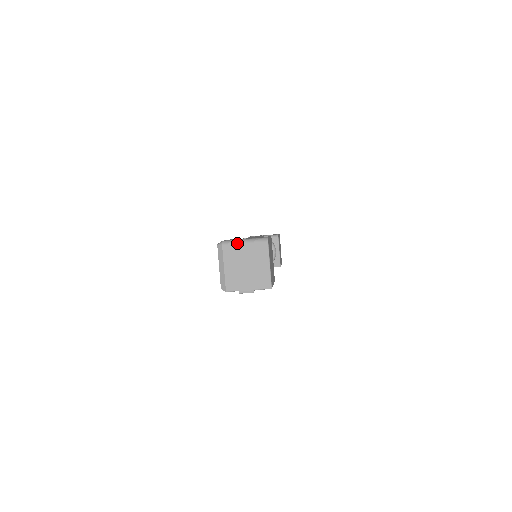
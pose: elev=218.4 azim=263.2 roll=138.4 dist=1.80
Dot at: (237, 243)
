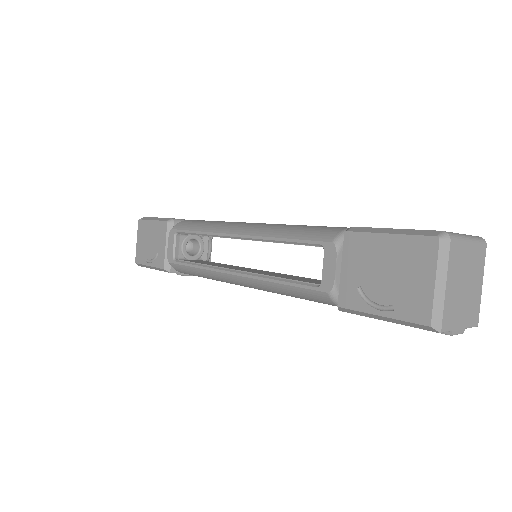
Dot at: (464, 240)
